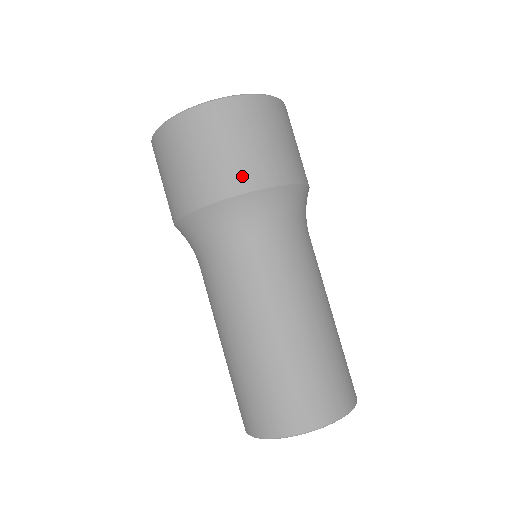
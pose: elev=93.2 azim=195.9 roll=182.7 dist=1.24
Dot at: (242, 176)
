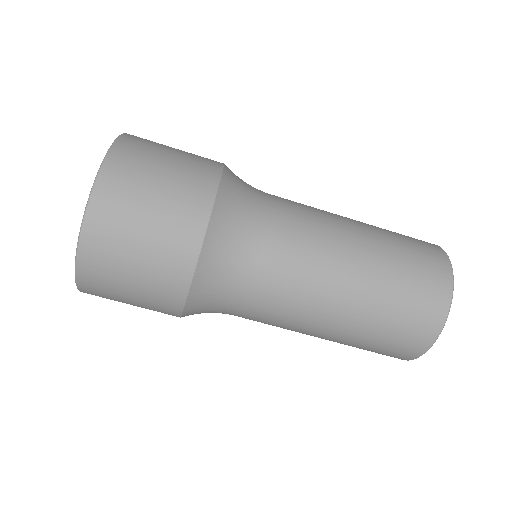
Dot at: (168, 293)
